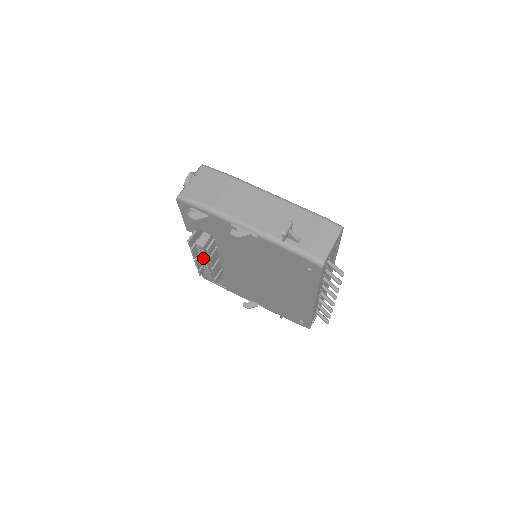
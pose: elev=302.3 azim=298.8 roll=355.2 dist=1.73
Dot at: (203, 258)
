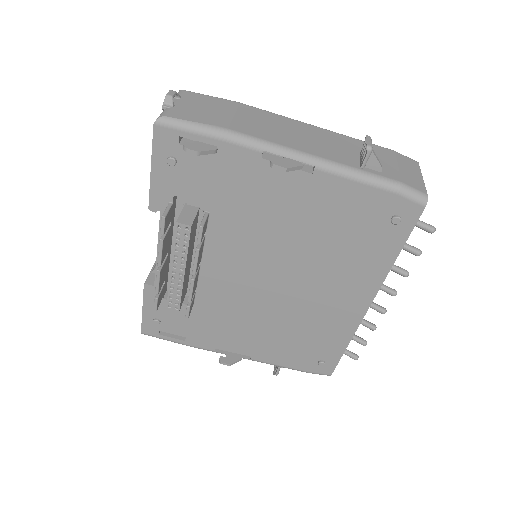
Dot at: (179, 258)
